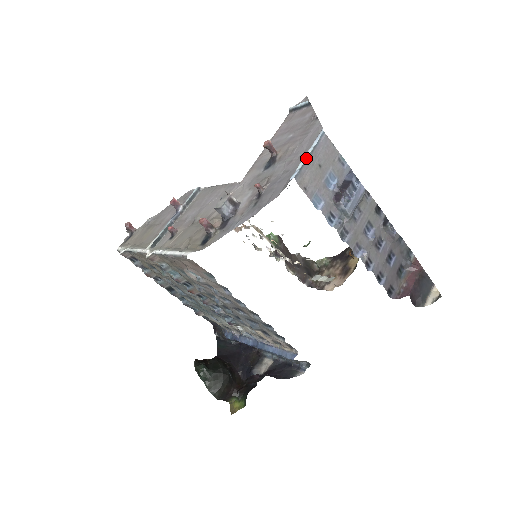
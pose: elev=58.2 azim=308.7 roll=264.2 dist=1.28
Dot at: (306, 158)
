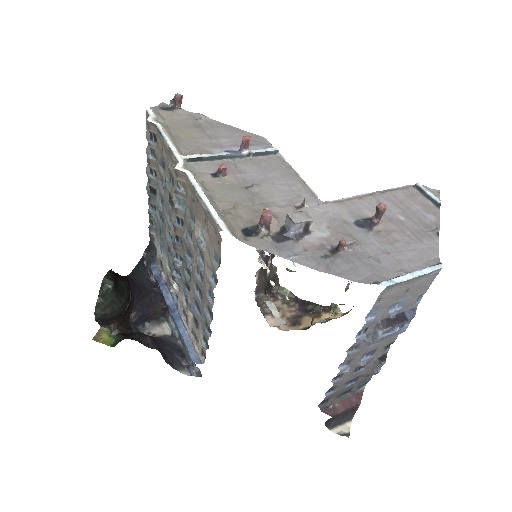
Dot at: (410, 278)
